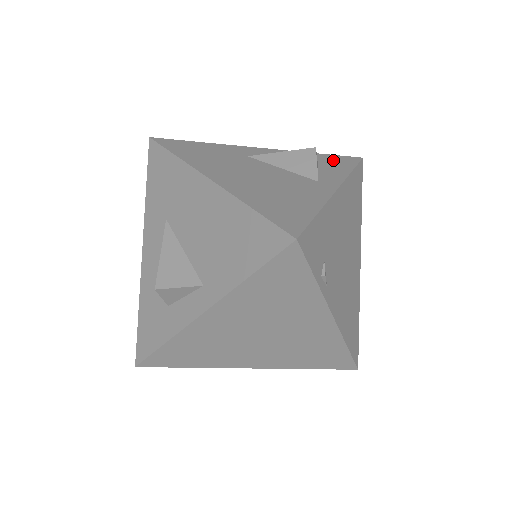
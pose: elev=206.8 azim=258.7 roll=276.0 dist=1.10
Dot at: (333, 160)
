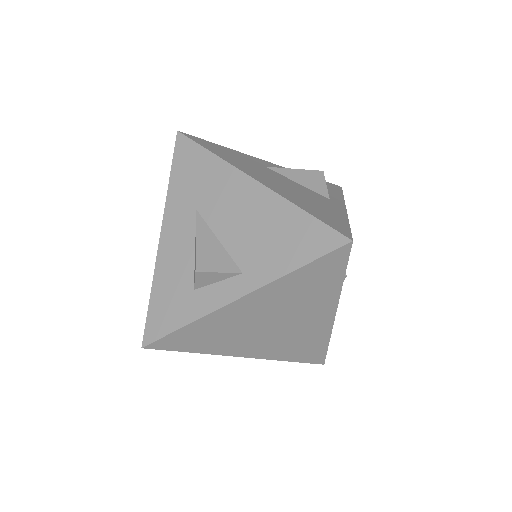
Dot at: occluded
